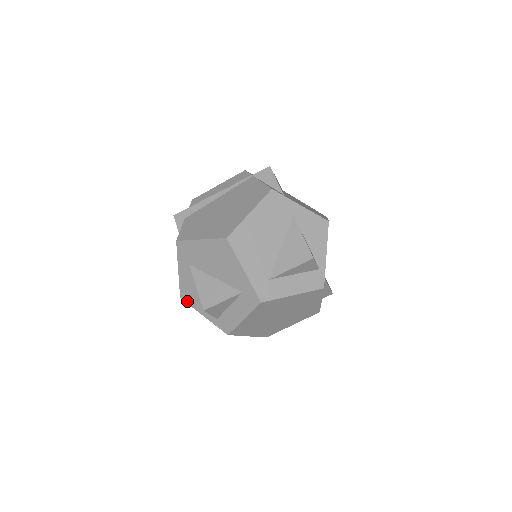
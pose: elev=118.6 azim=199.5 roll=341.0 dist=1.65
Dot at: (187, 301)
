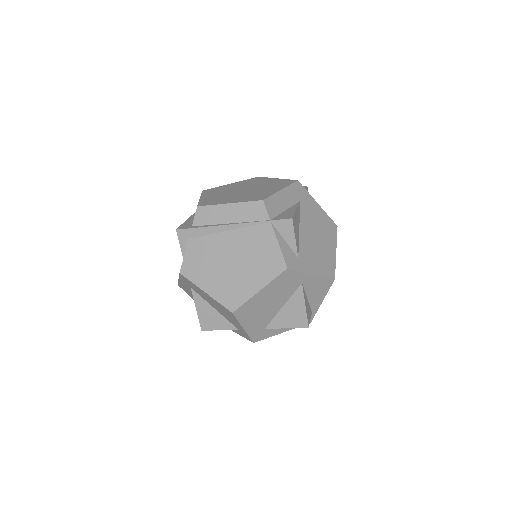
Dot at: occluded
